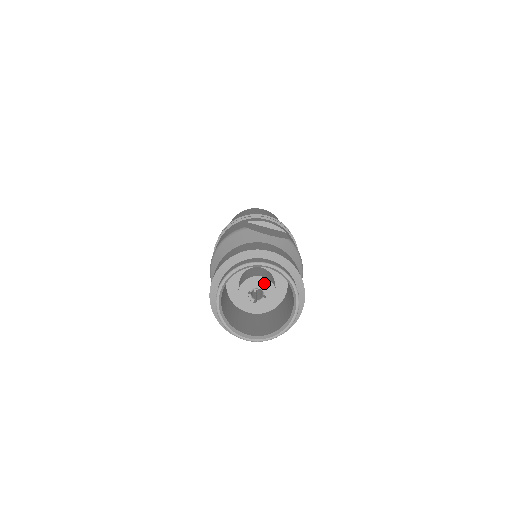
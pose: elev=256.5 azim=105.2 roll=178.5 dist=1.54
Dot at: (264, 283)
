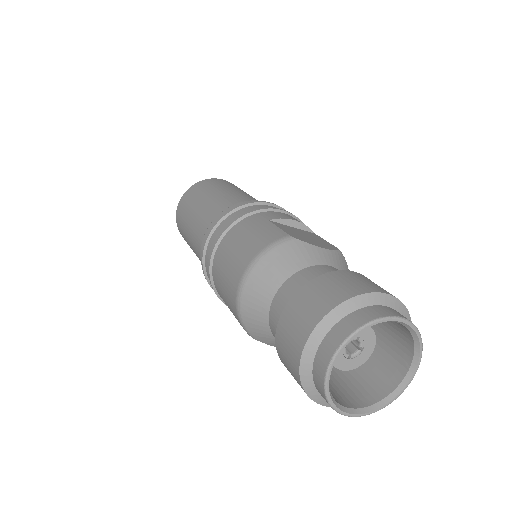
Dot at: (365, 332)
